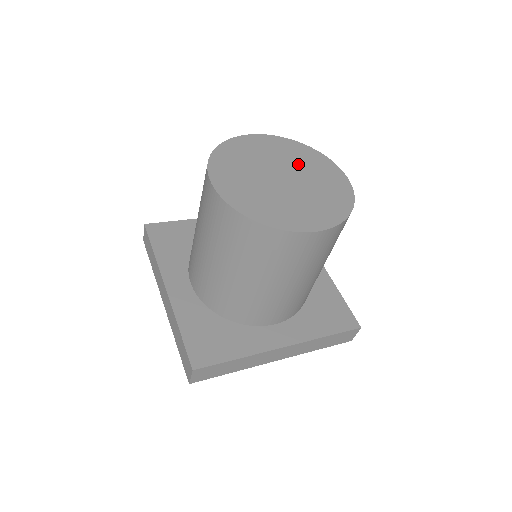
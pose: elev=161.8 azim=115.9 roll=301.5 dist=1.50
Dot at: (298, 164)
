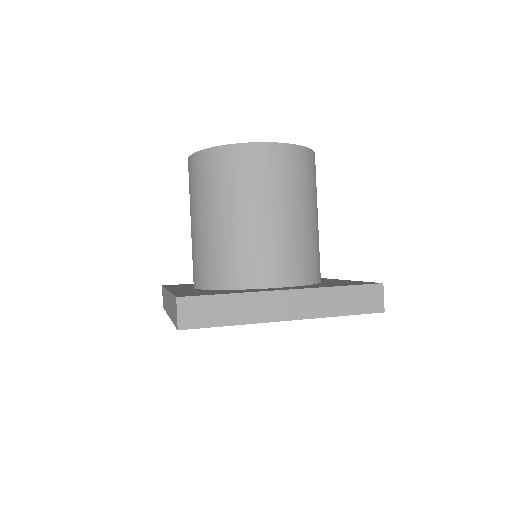
Dot at: occluded
